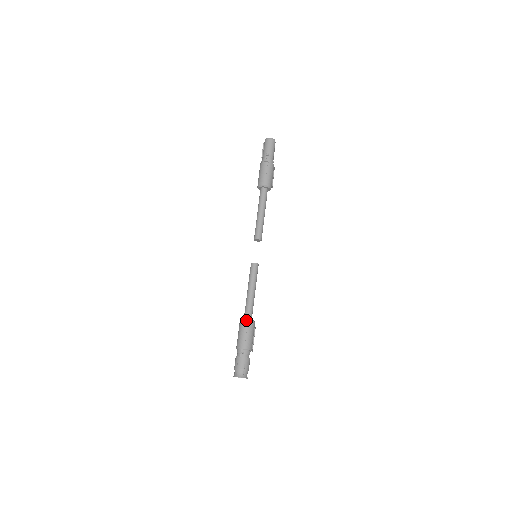
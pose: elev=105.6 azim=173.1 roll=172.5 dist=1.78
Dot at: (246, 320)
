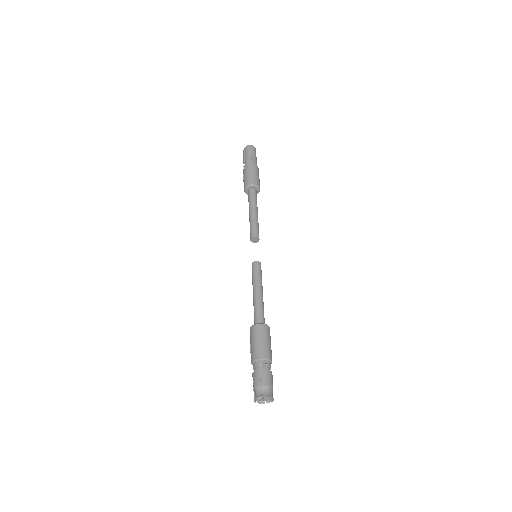
Dot at: (263, 324)
